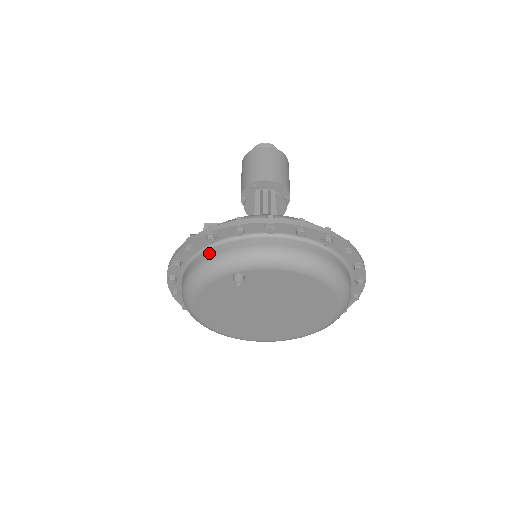
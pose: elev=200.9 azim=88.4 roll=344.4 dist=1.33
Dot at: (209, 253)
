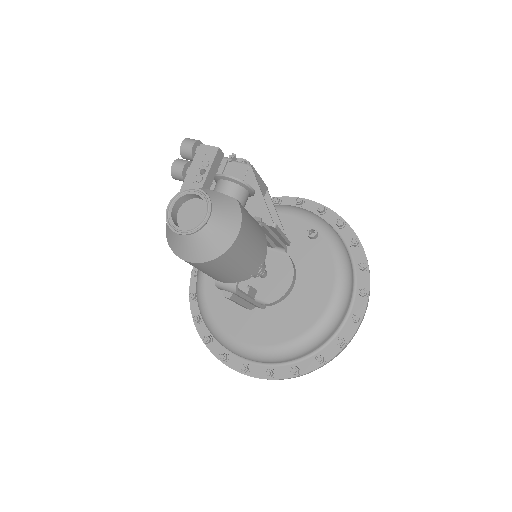
Dot at: occluded
